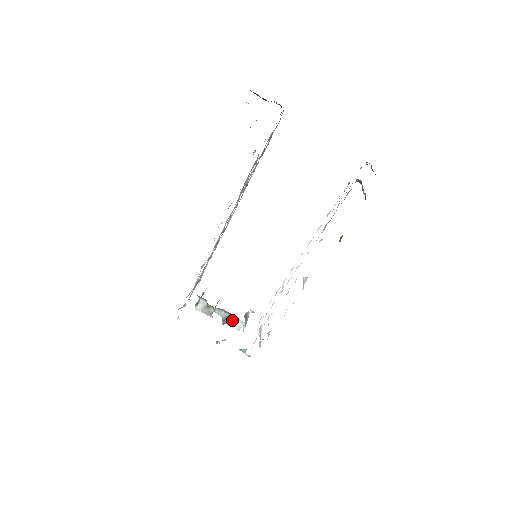
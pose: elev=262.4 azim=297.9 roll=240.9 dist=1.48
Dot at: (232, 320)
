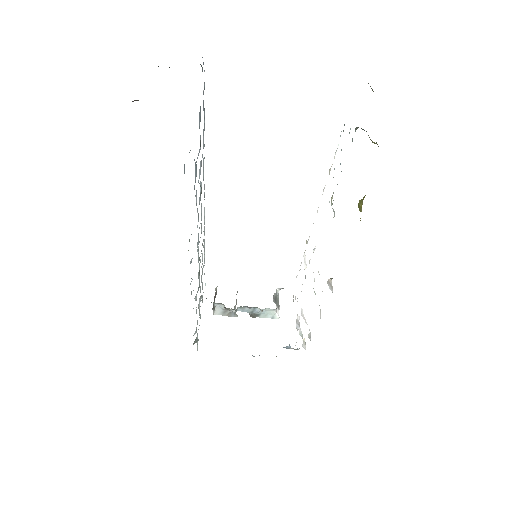
Dot at: occluded
